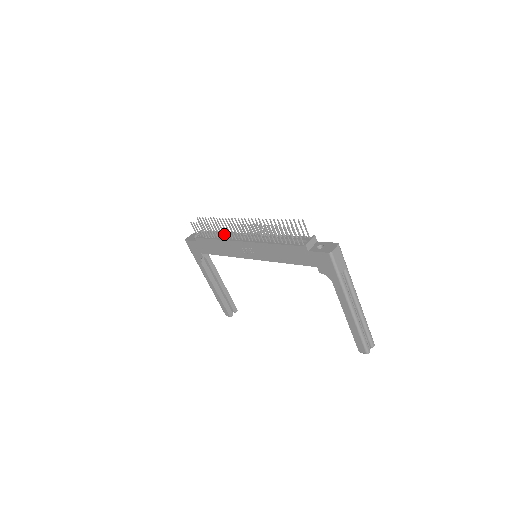
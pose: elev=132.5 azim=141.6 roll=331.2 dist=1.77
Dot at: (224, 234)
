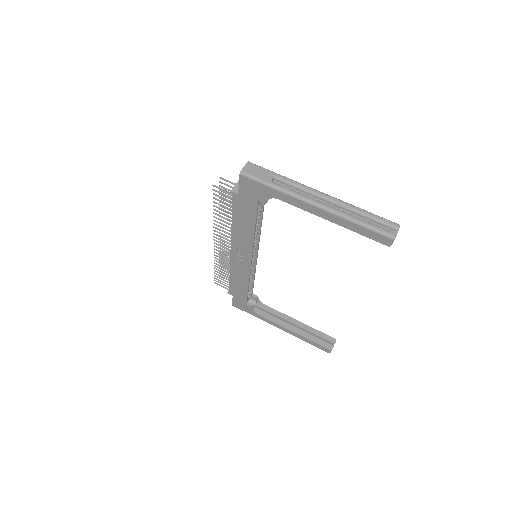
Dot at: (225, 263)
